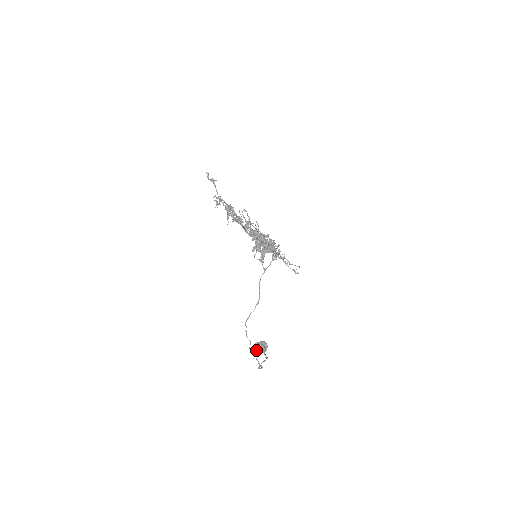
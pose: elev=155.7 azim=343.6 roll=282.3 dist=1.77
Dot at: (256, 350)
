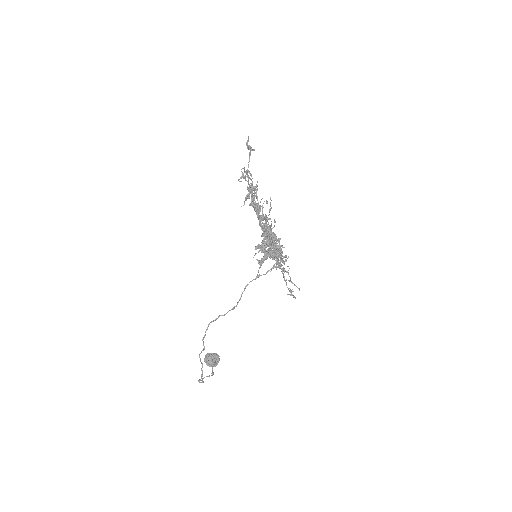
Dot at: (205, 360)
